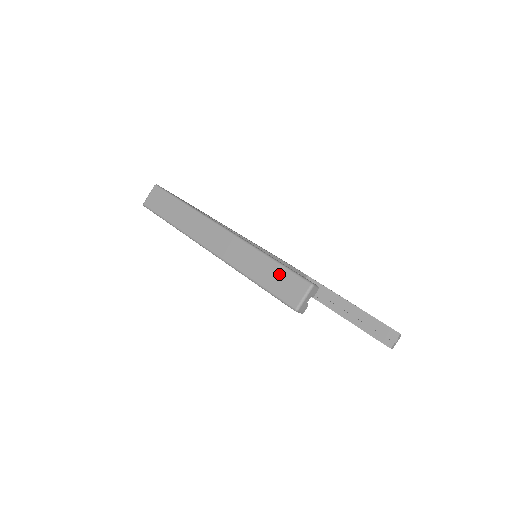
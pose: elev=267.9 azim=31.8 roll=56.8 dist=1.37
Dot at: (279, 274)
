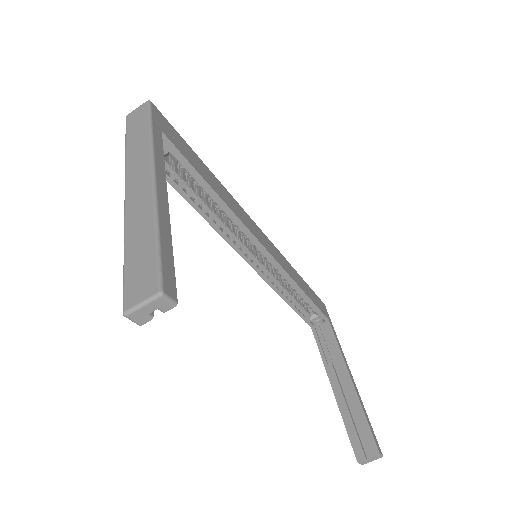
Dot at: (146, 257)
